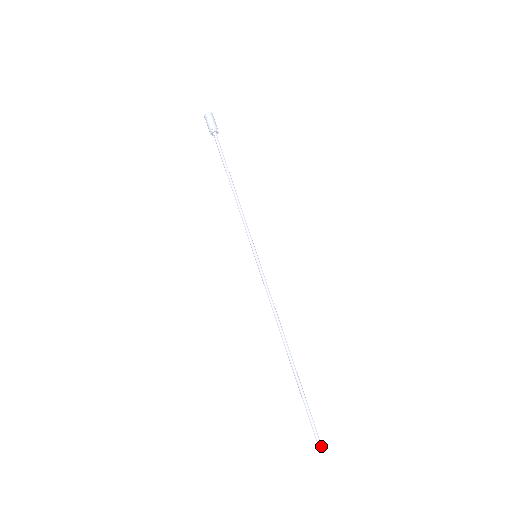
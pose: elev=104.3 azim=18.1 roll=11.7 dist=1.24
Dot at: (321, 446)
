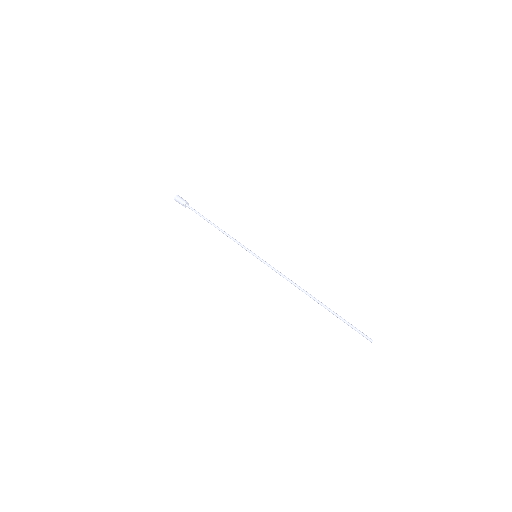
Dot at: (370, 338)
